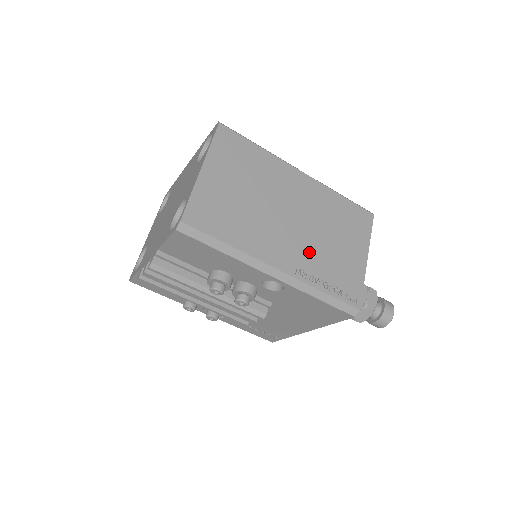
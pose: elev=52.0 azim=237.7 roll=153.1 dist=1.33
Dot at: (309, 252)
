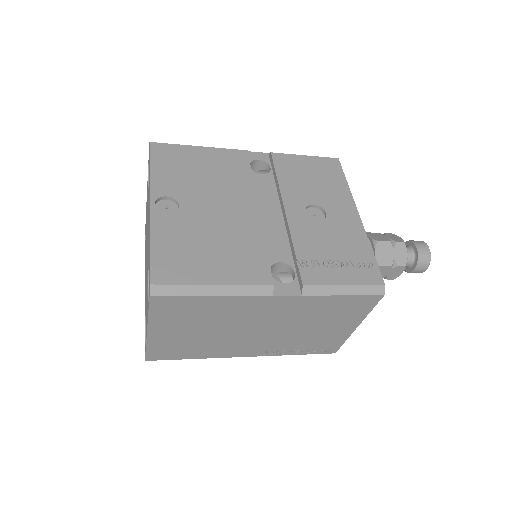
Dot at: (281, 341)
